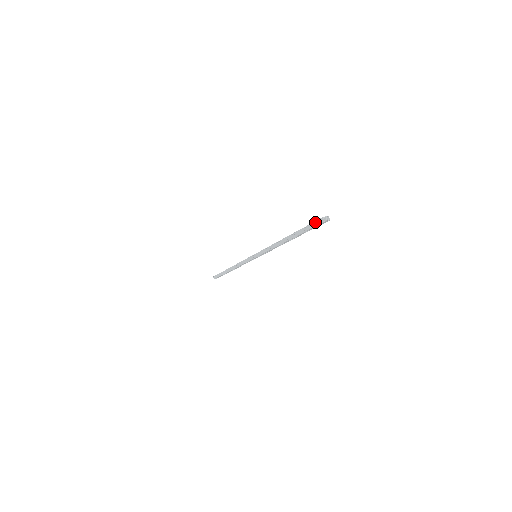
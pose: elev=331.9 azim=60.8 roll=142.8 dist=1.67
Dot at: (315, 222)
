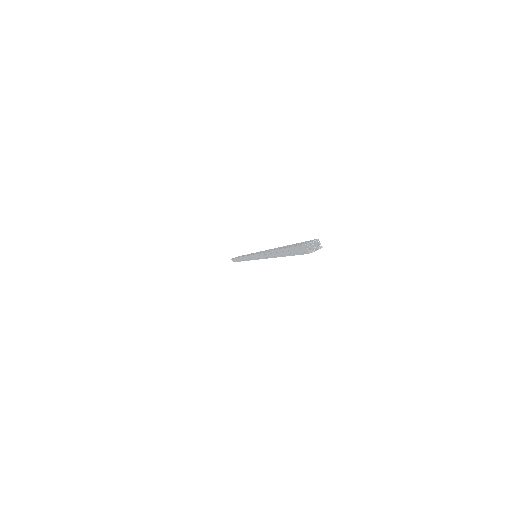
Dot at: (298, 247)
